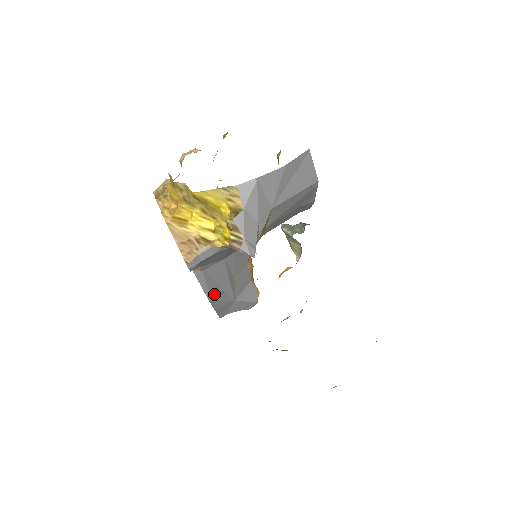
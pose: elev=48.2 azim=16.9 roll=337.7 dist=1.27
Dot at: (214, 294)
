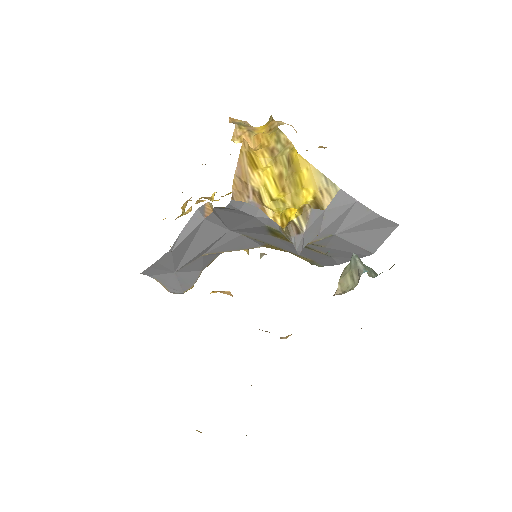
Dot at: (179, 248)
